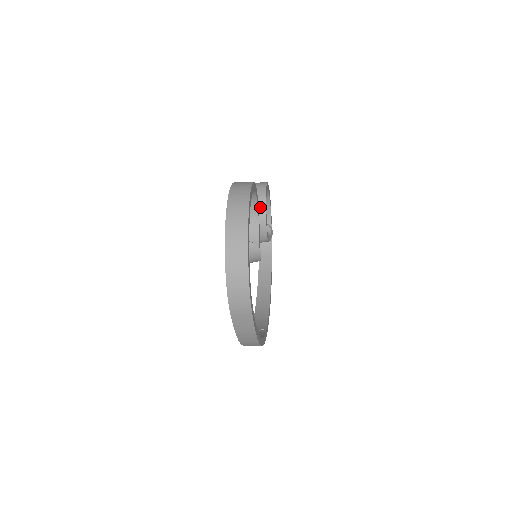
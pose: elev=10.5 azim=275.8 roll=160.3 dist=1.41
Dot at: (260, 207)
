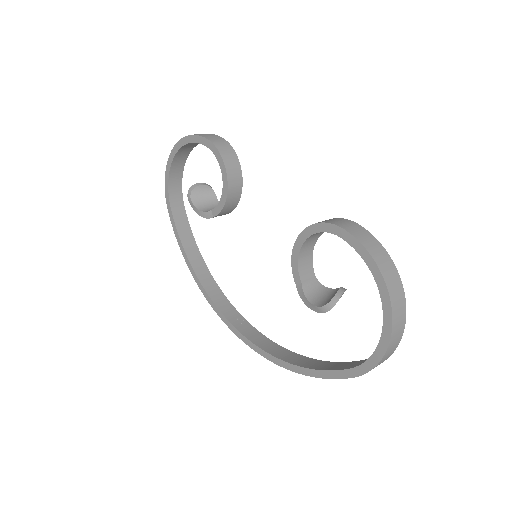
Dot at: (237, 184)
